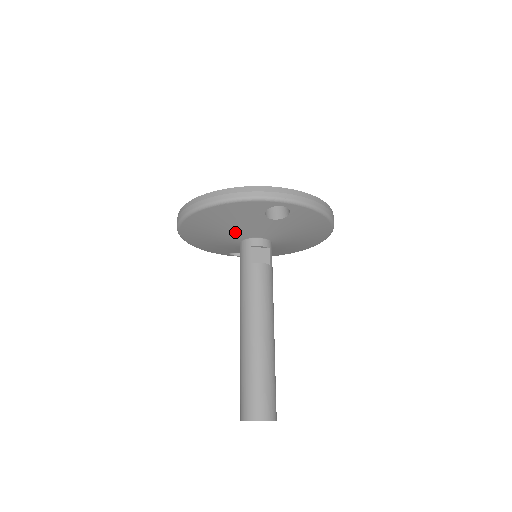
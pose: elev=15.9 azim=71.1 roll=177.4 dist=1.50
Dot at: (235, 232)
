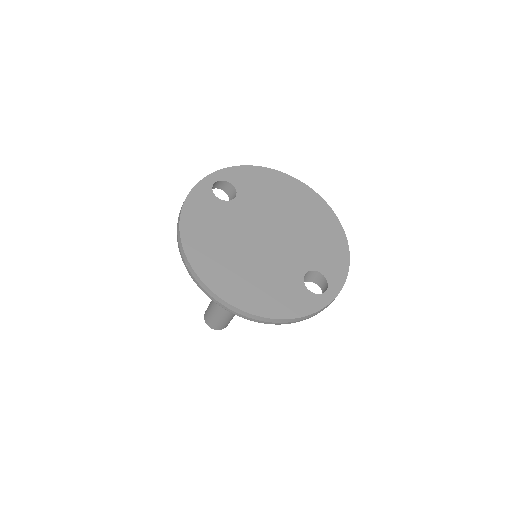
Dot at: occluded
